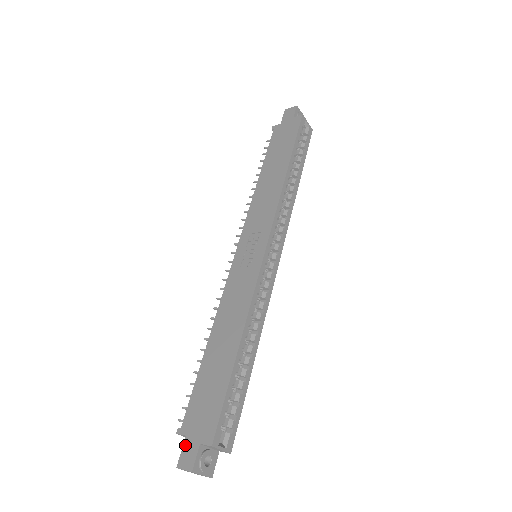
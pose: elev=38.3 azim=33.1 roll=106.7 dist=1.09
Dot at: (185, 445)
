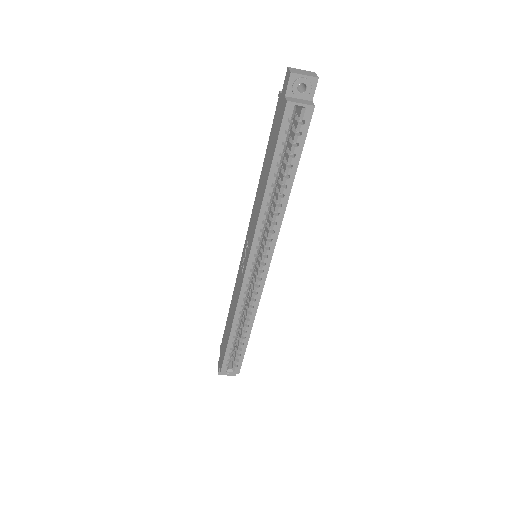
Dot at: (219, 358)
